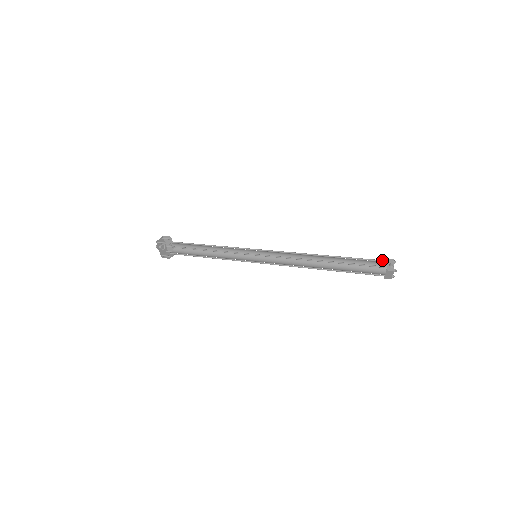
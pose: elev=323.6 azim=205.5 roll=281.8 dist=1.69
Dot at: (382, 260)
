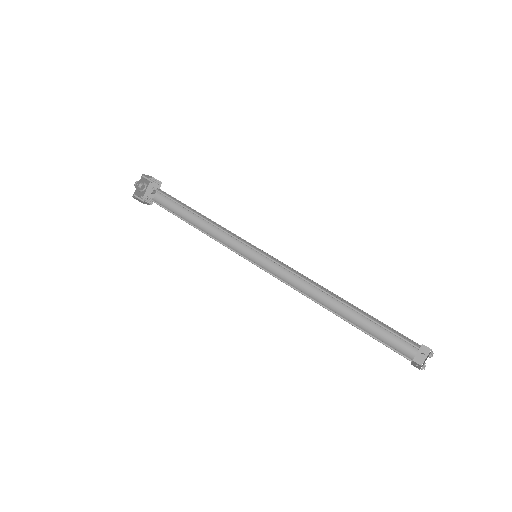
Dot at: (416, 343)
